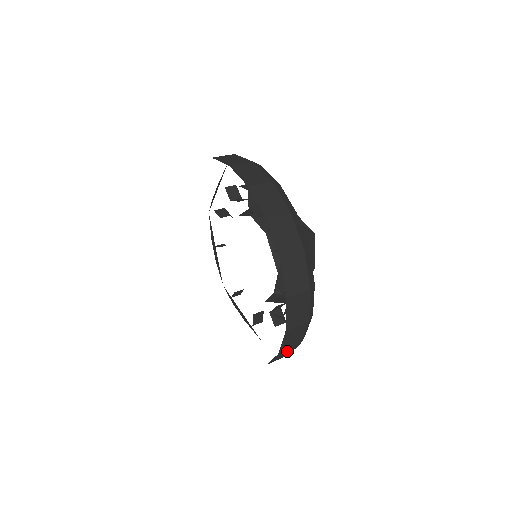
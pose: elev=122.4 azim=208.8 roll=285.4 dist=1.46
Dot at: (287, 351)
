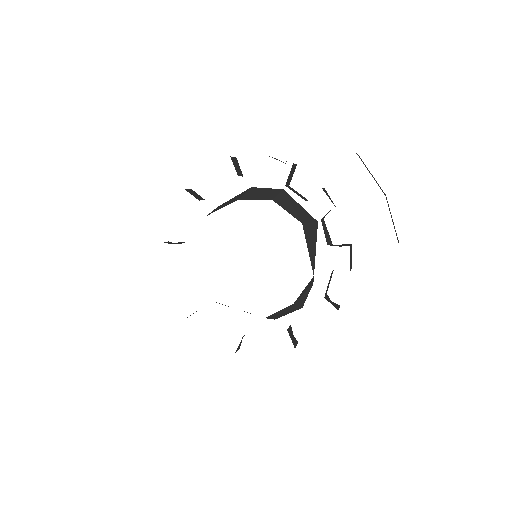
Dot at: occluded
